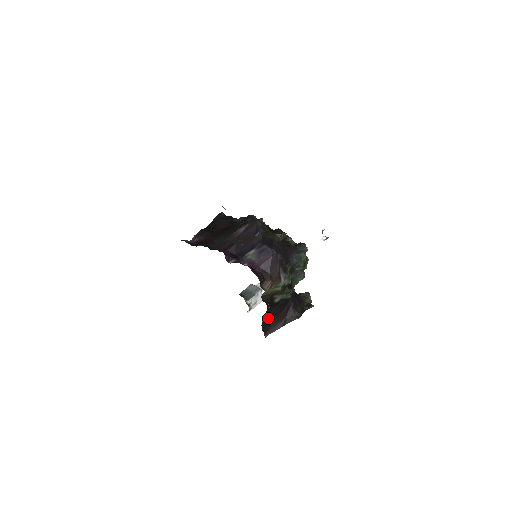
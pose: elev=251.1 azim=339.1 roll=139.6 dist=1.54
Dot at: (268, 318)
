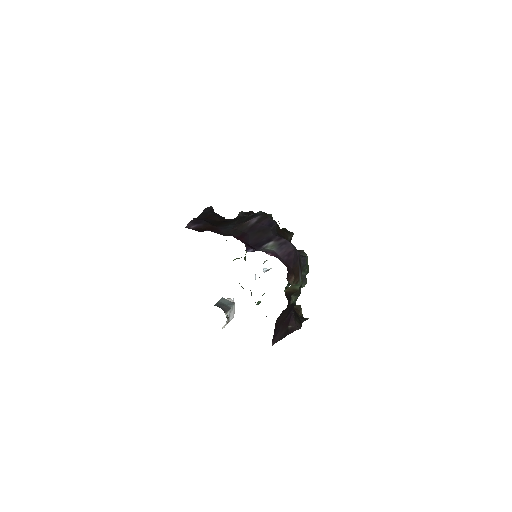
Dot at: (277, 323)
